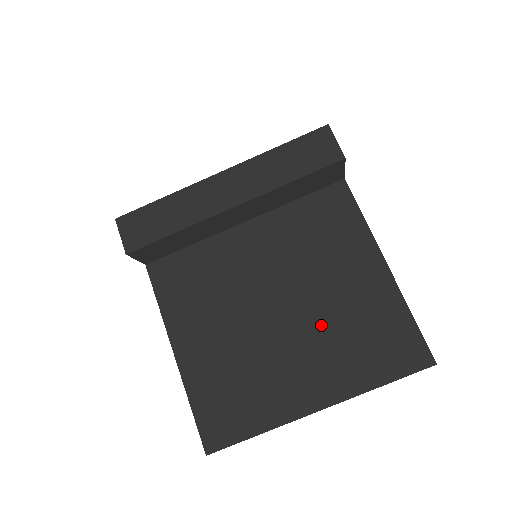
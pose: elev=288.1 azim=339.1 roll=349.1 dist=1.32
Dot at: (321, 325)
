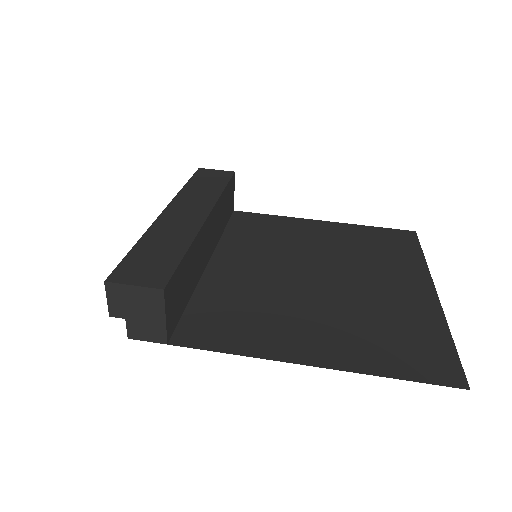
Dot at: (351, 261)
